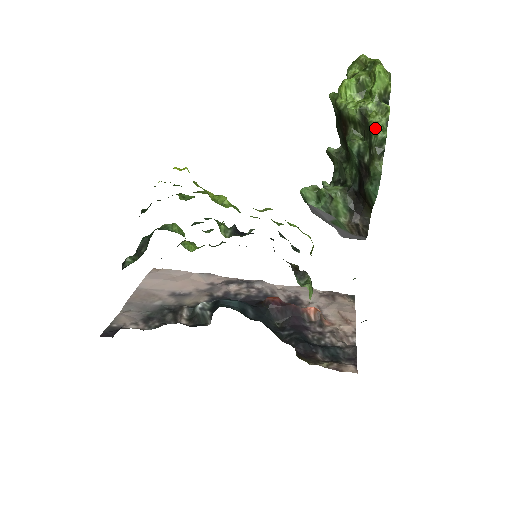
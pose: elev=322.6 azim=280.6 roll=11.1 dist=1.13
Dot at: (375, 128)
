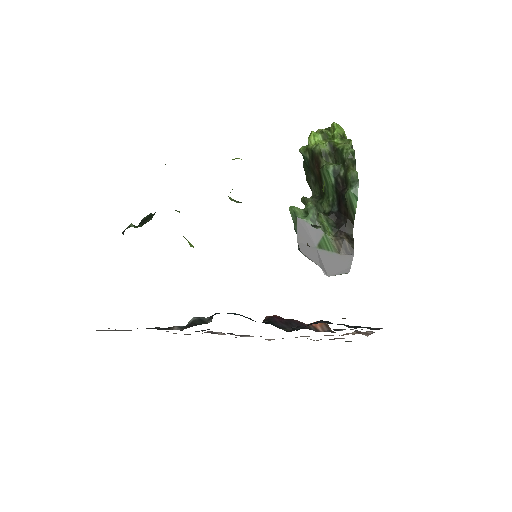
Dot at: (344, 148)
